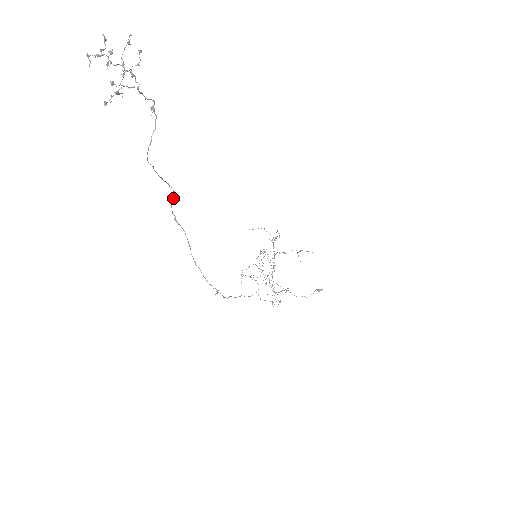
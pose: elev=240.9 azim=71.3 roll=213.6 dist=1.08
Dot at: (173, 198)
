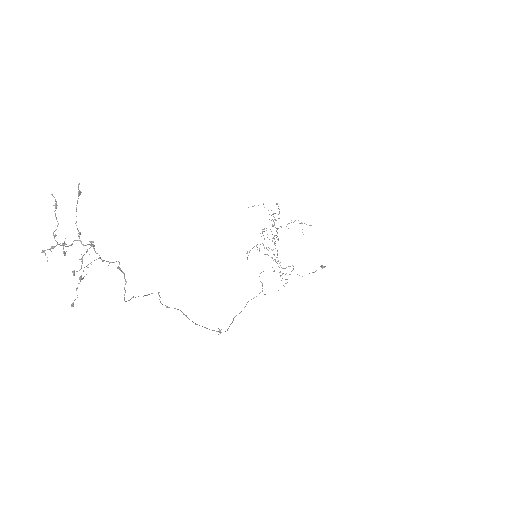
Dot at: (160, 297)
